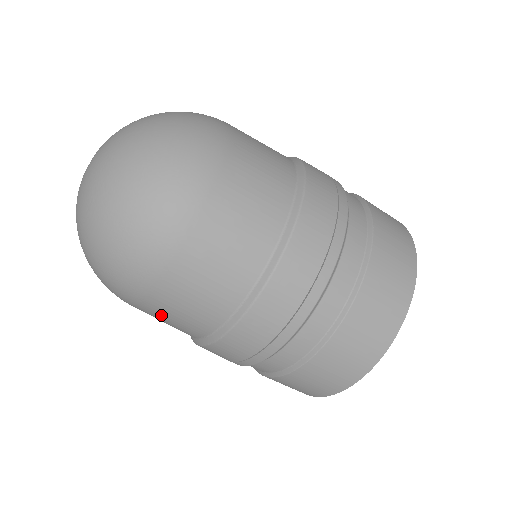
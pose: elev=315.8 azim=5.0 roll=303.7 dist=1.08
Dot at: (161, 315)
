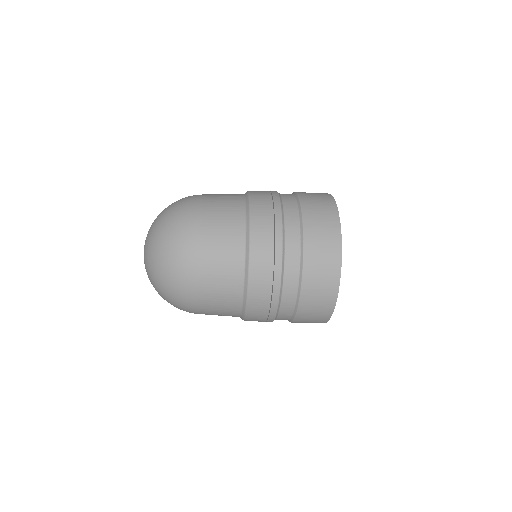
Dot at: (213, 266)
